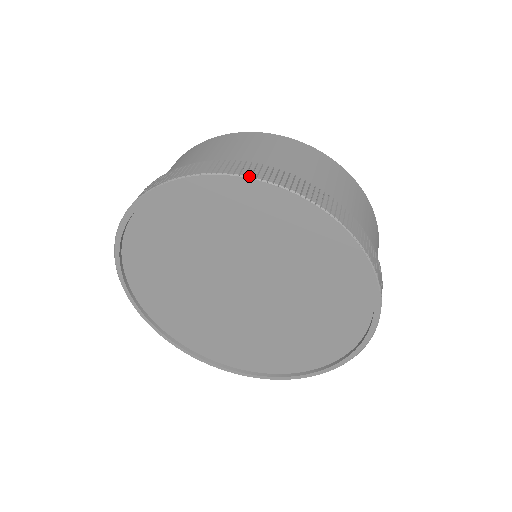
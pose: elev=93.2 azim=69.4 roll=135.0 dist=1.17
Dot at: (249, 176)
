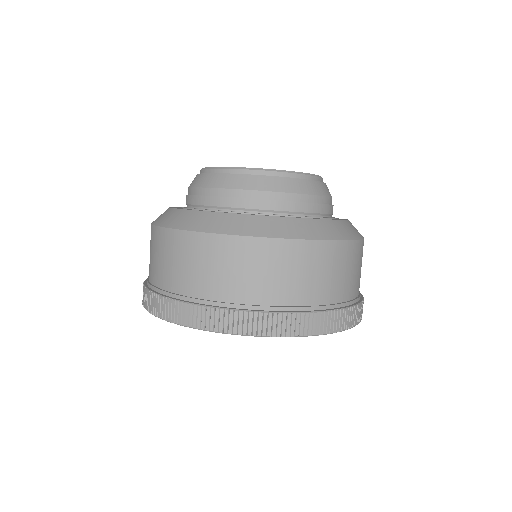
Dot at: (236, 334)
